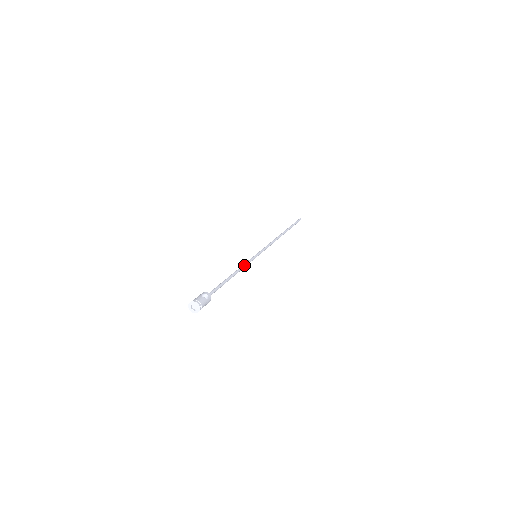
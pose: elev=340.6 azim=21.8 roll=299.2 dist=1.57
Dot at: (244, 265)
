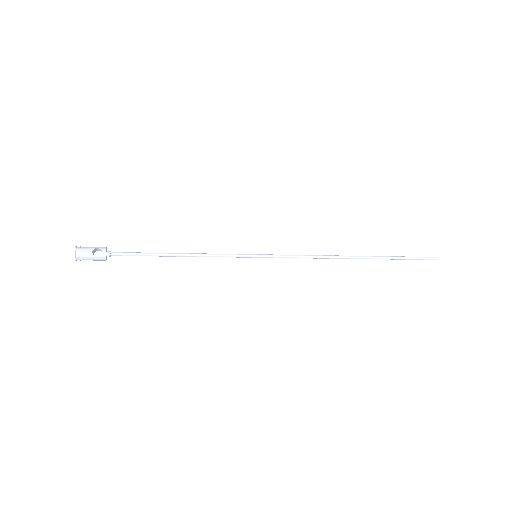
Dot at: (215, 255)
